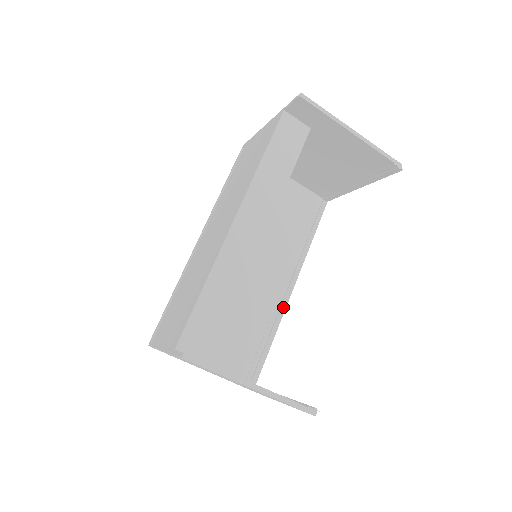
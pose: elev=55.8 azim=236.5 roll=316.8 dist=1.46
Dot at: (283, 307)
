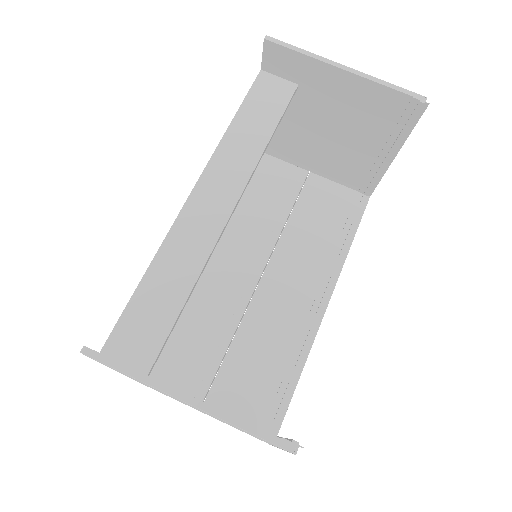
Dot at: (313, 329)
